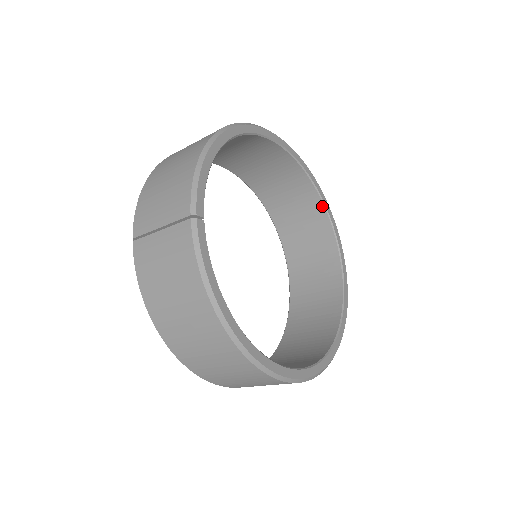
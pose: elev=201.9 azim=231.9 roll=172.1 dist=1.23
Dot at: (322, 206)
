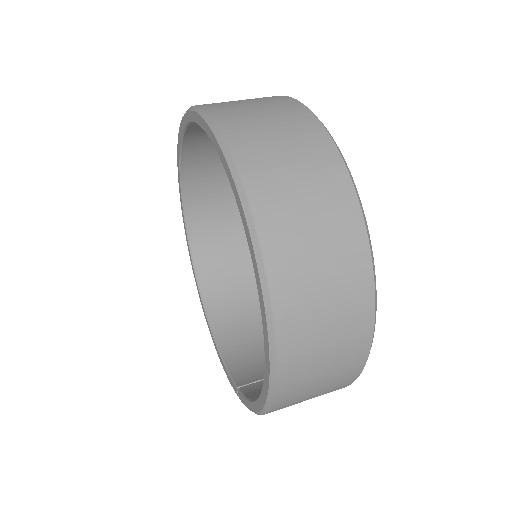
Dot at: occluded
